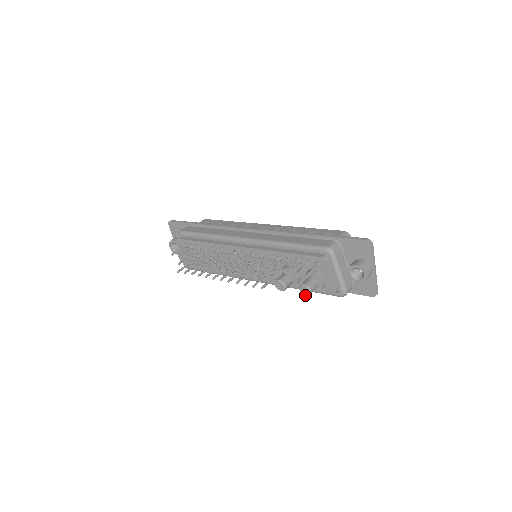
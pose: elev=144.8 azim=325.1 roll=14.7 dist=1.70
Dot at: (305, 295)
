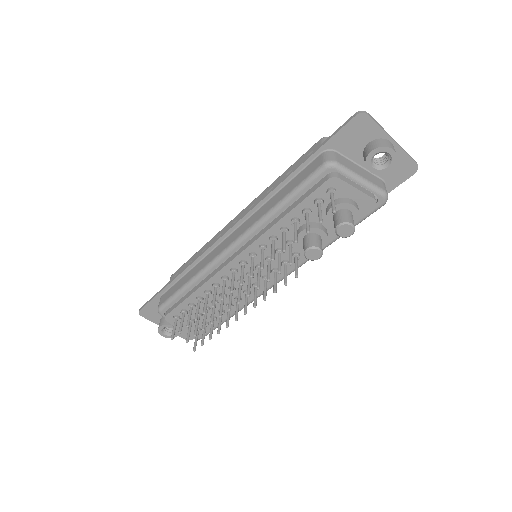
Dot at: (350, 235)
